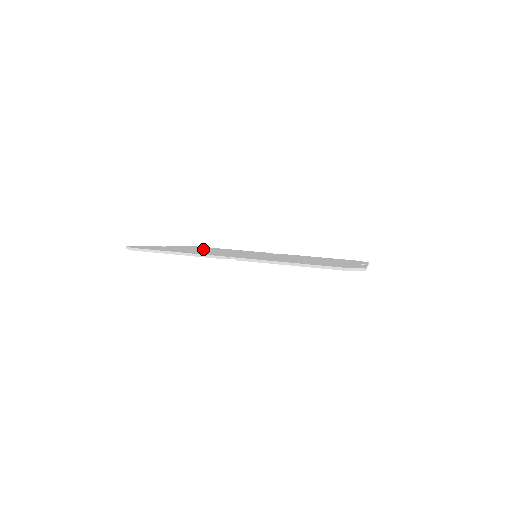
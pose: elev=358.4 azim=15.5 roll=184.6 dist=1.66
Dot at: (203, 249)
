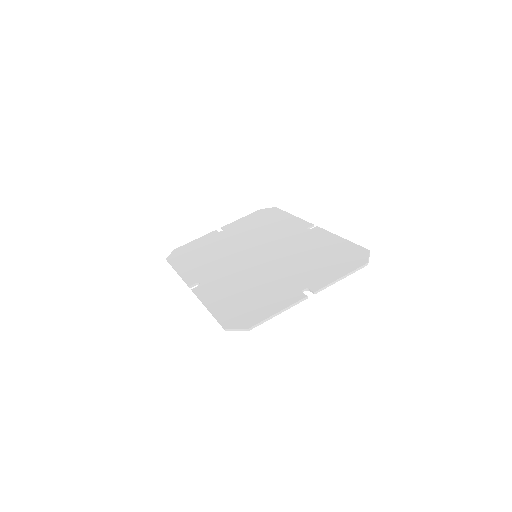
Dot at: (242, 234)
